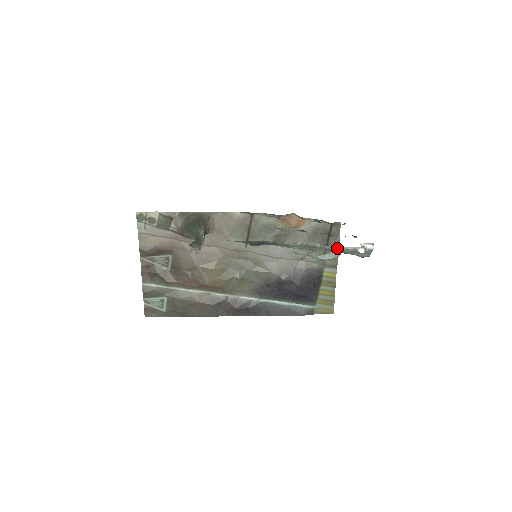
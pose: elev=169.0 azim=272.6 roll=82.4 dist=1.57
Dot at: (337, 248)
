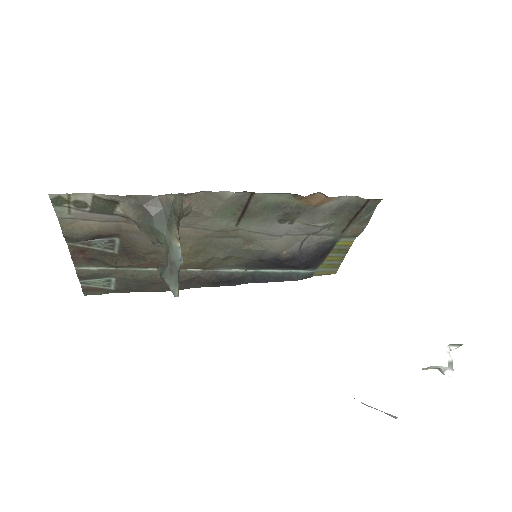
Dot at: occluded
